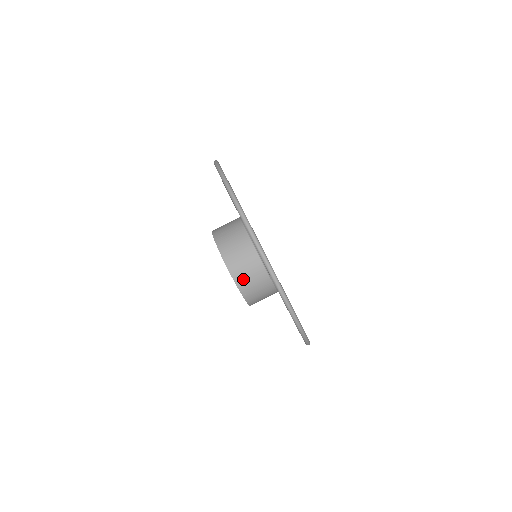
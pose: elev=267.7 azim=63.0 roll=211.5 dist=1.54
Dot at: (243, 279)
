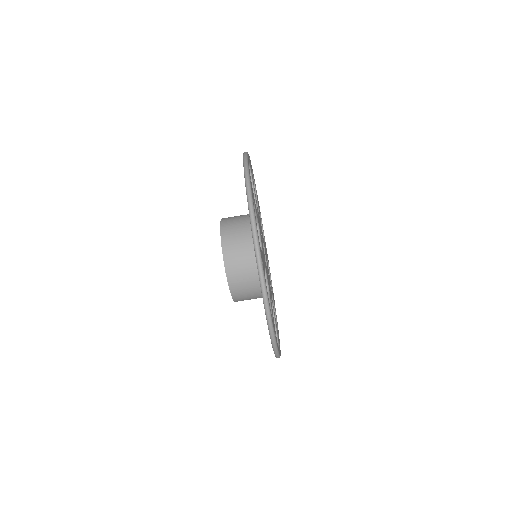
Dot at: (234, 269)
